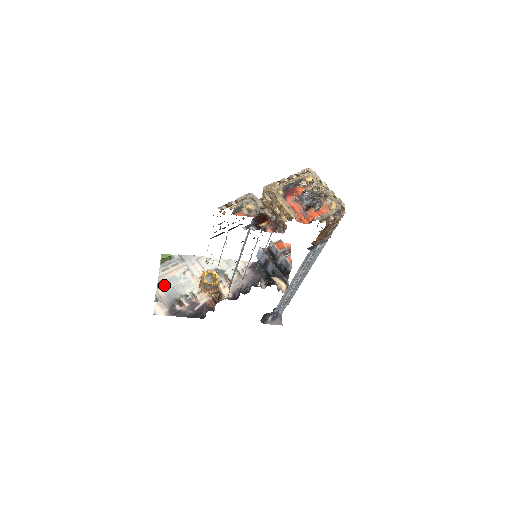
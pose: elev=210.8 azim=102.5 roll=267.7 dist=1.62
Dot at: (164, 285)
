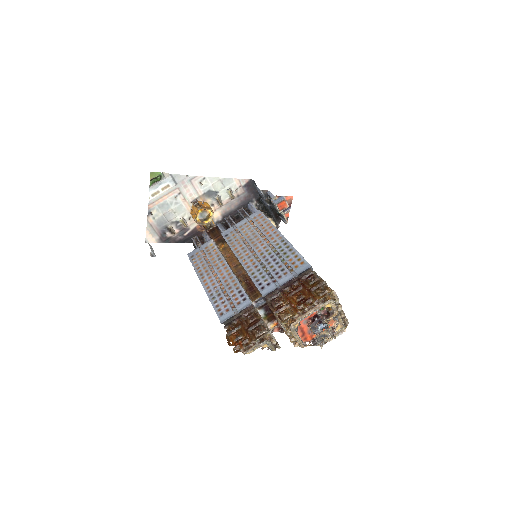
Dot at: (155, 213)
